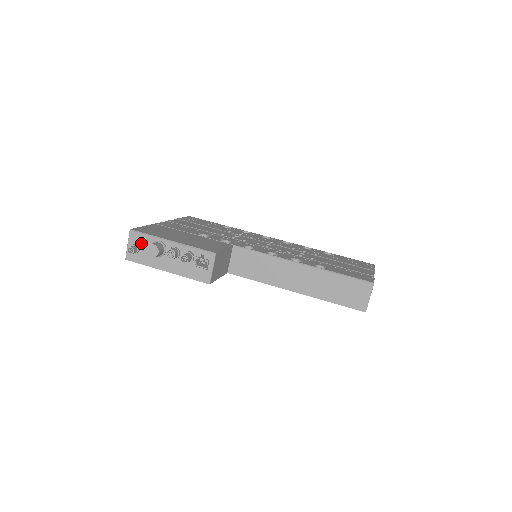
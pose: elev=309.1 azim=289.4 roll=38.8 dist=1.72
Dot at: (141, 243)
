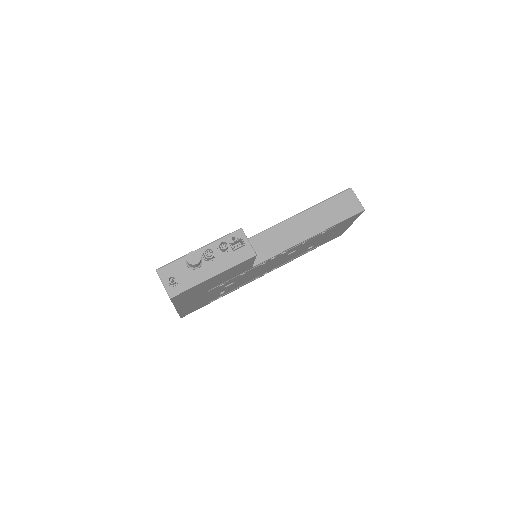
Dot at: (174, 272)
